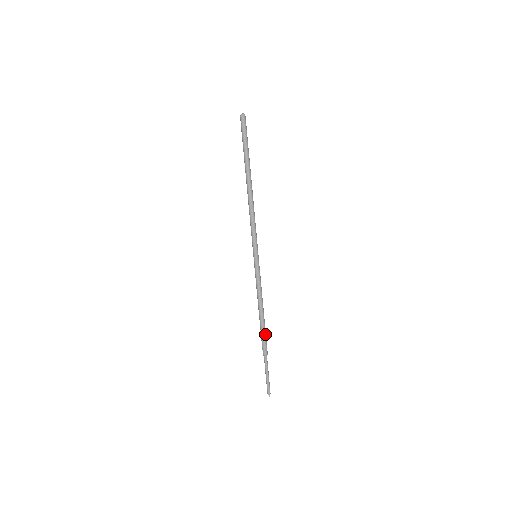
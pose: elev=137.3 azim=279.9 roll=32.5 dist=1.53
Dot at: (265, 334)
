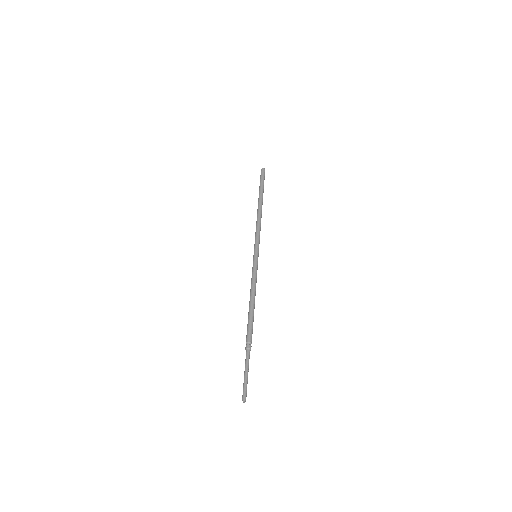
Dot at: (252, 326)
